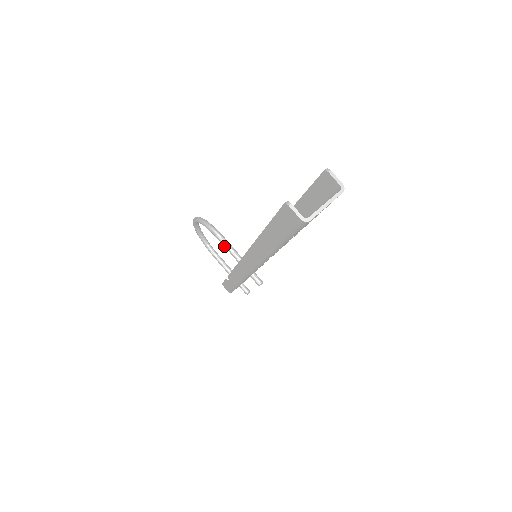
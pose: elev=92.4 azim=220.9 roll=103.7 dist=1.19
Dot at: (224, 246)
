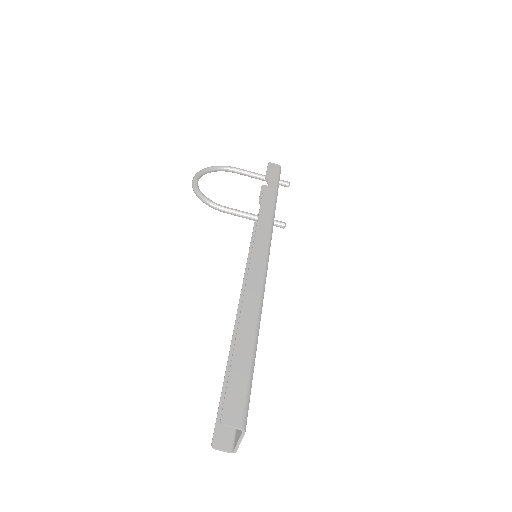
Dot at: (231, 214)
